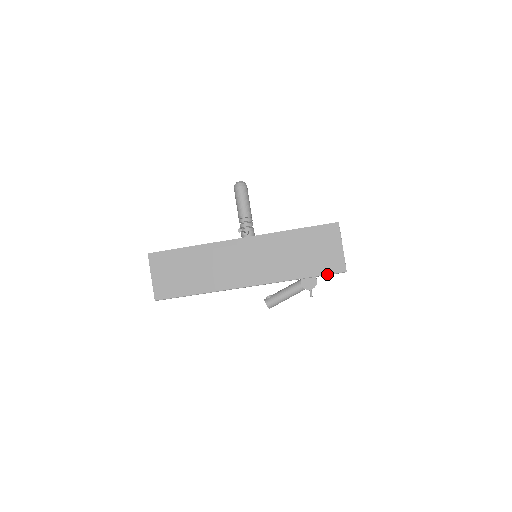
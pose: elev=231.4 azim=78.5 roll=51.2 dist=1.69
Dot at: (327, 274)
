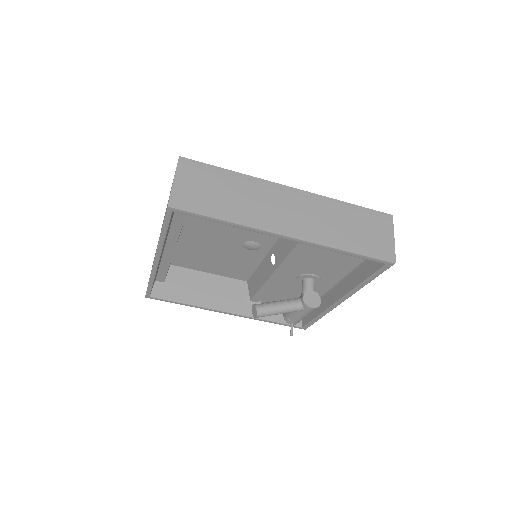
Dot at: (376, 257)
